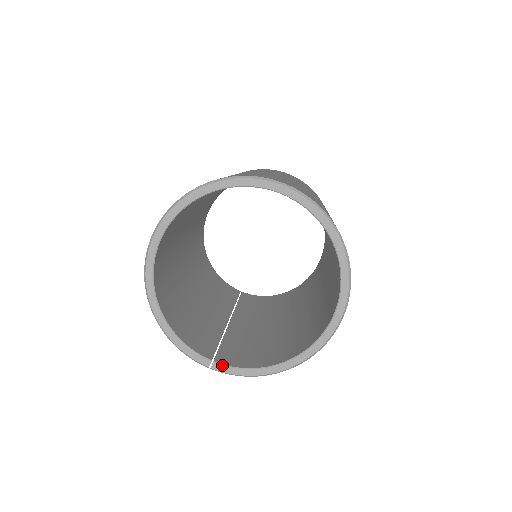
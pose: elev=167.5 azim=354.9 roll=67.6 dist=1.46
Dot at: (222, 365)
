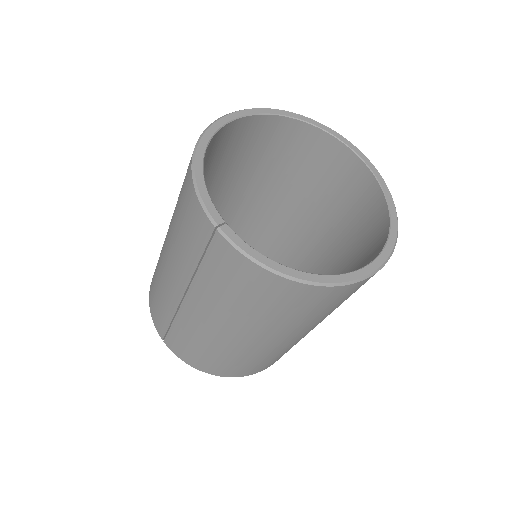
Dot at: (234, 232)
